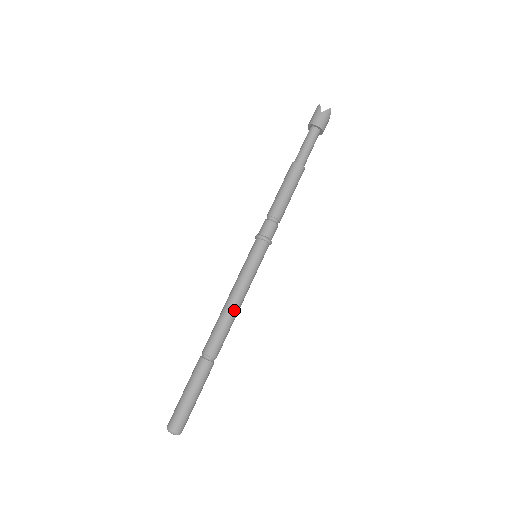
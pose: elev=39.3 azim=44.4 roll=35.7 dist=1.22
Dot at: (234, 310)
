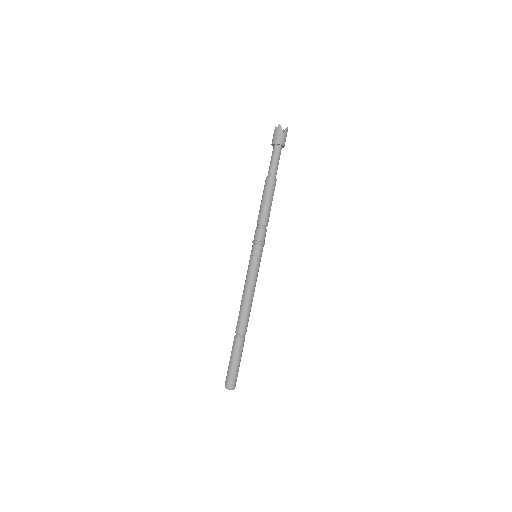
Dot at: (252, 299)
